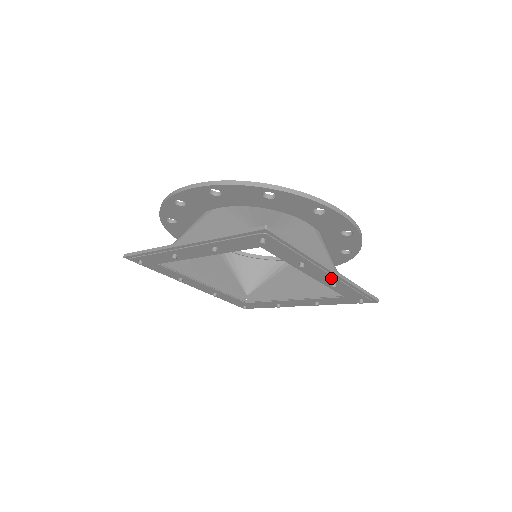
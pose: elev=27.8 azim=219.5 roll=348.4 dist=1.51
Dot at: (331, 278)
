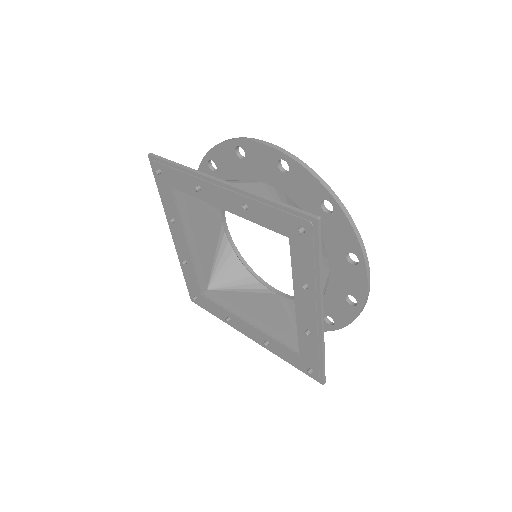
Dot at: (312, 323)
